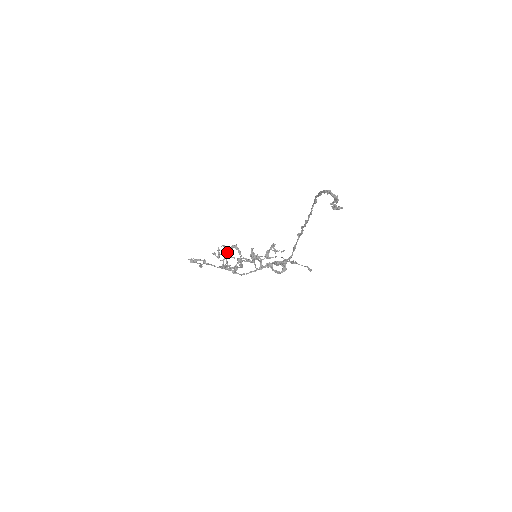
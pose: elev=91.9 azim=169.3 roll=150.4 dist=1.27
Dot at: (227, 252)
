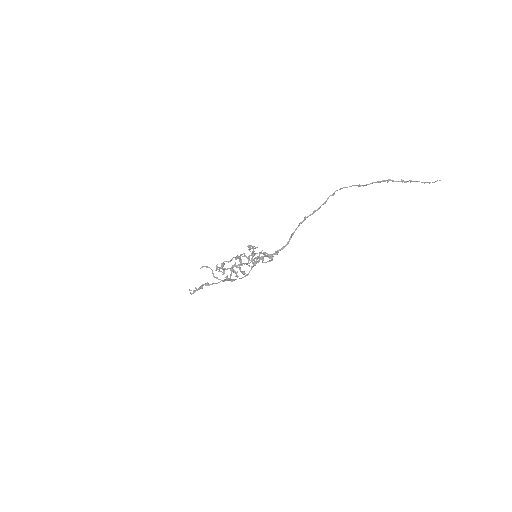
Dot at: (235, 264)
